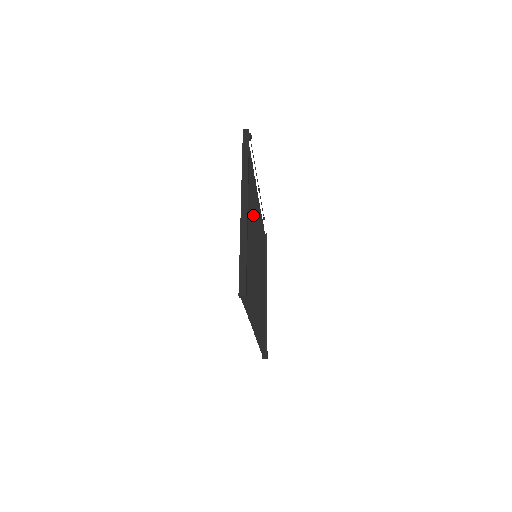
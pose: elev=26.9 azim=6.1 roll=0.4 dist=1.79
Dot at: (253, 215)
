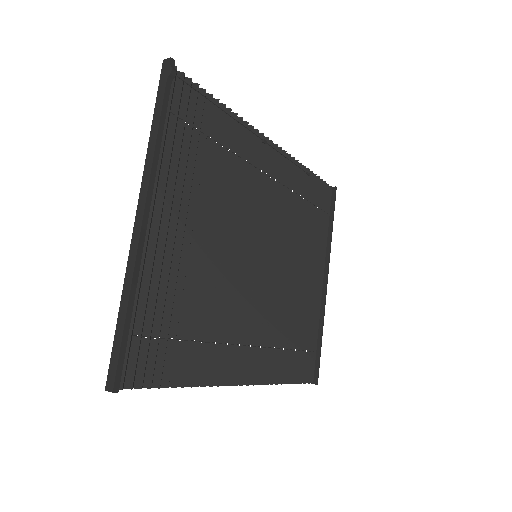
Dot at: (230, 198)
